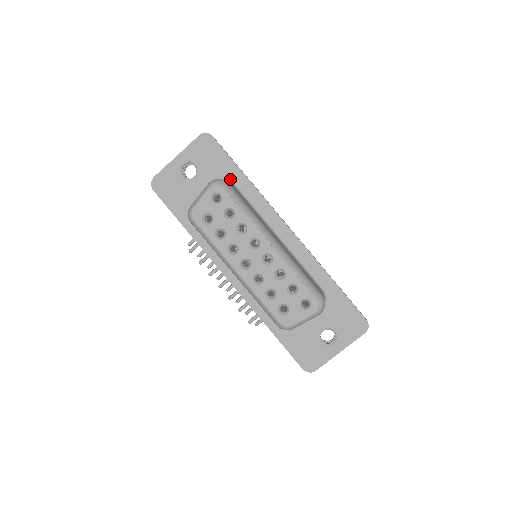
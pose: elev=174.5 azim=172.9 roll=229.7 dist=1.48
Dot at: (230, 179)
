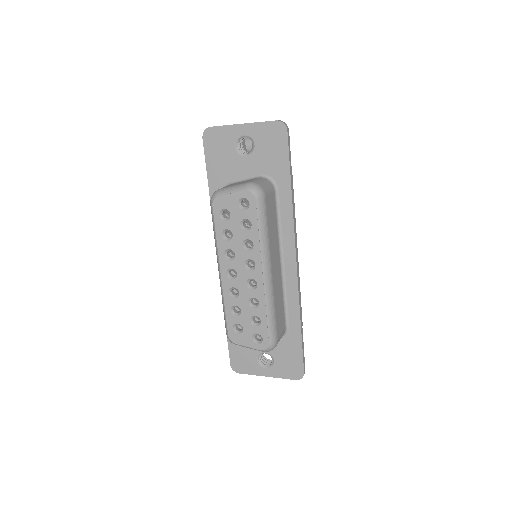
Dot at: (276, 182)
